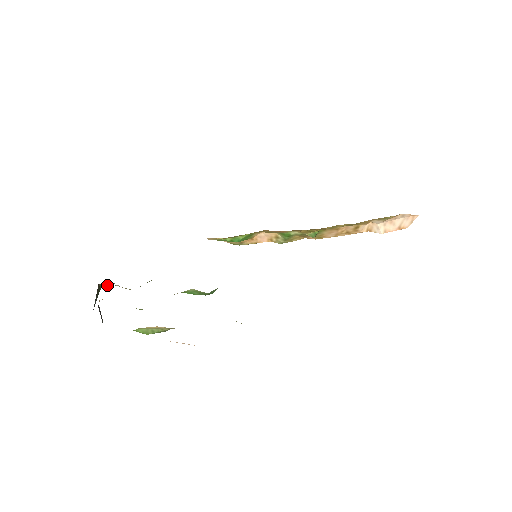
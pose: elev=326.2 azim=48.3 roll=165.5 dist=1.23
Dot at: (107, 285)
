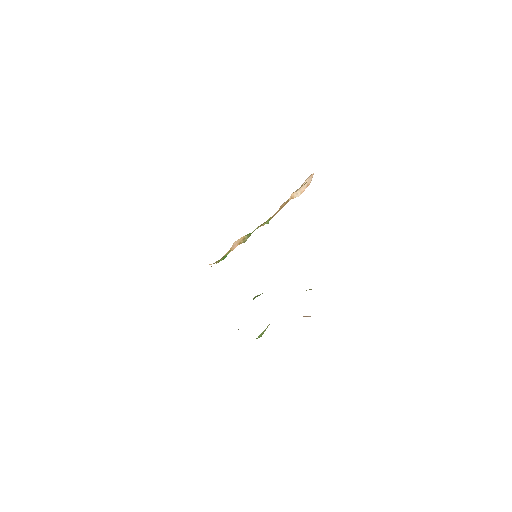
Dot at: occluded
